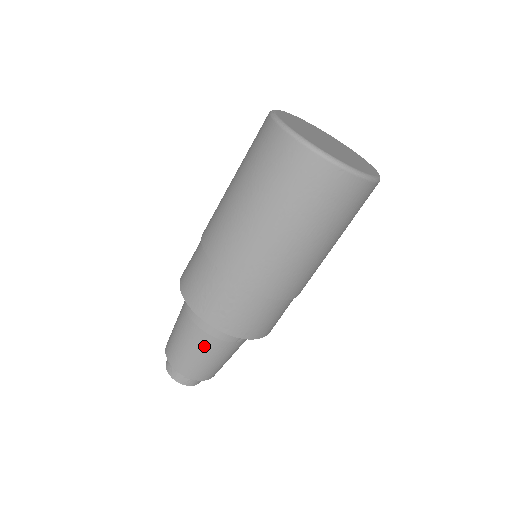
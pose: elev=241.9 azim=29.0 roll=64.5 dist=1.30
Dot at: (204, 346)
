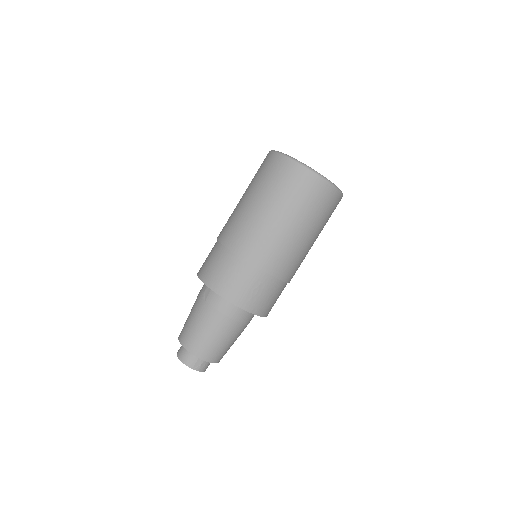
Dot at: (228, 331)
